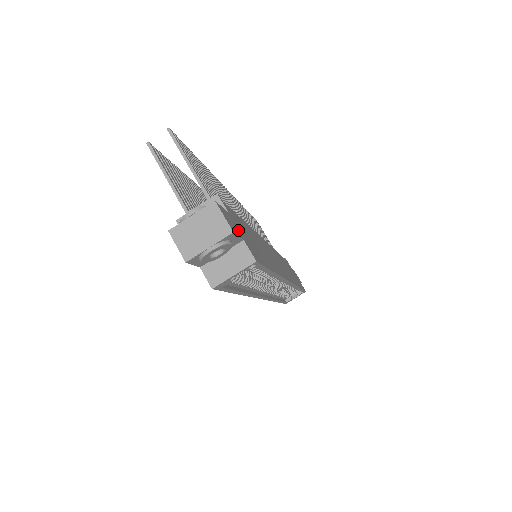
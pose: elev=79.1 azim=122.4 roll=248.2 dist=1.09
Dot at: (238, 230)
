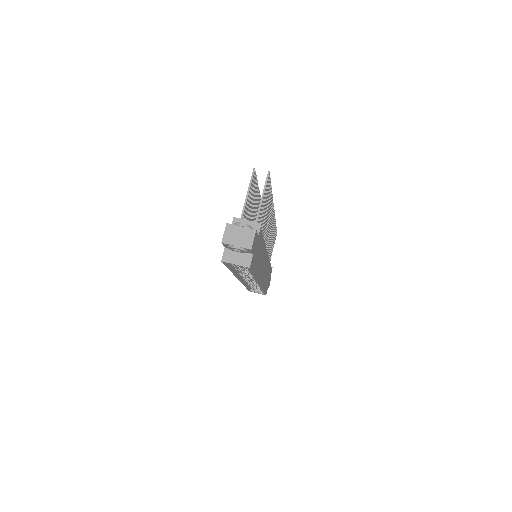
Dot at: (255, 248)
